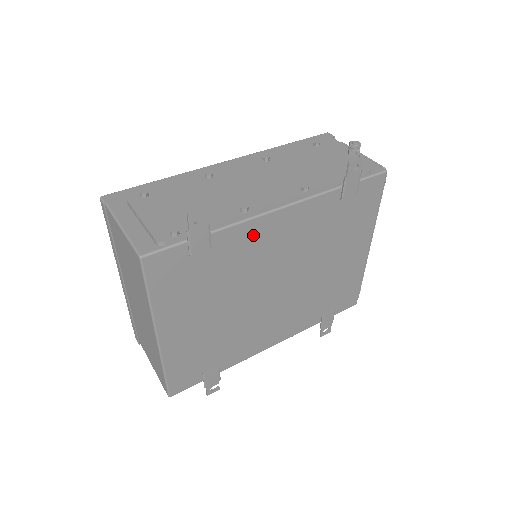
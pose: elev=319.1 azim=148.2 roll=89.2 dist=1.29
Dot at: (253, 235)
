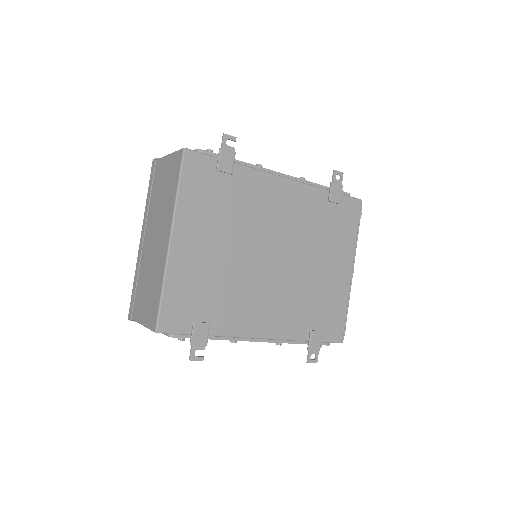
Dot at: (263, 187)
